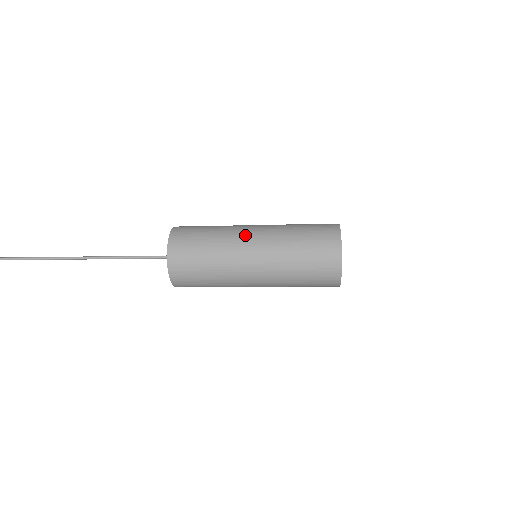
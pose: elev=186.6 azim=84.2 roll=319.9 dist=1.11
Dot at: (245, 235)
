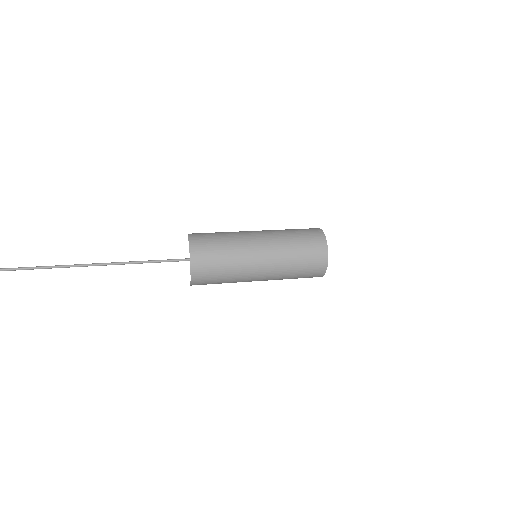
Dot at: (254, 273)
